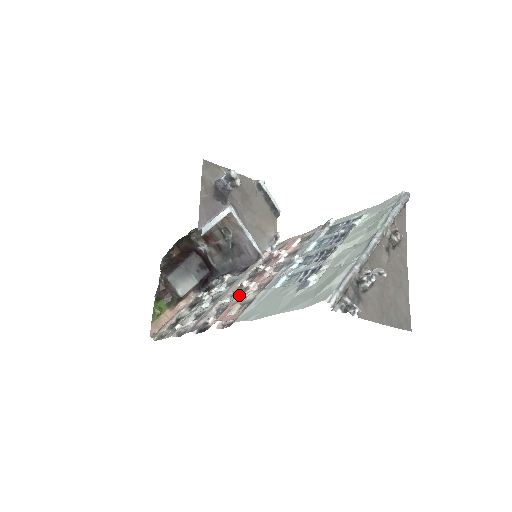
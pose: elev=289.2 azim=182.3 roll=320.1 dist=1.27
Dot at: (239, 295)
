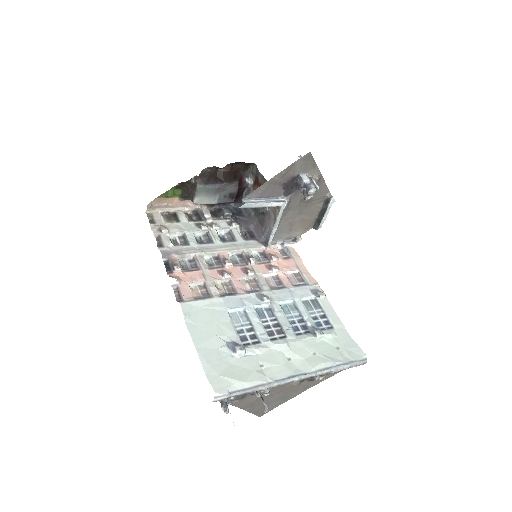
Dot at: (214, 270)
